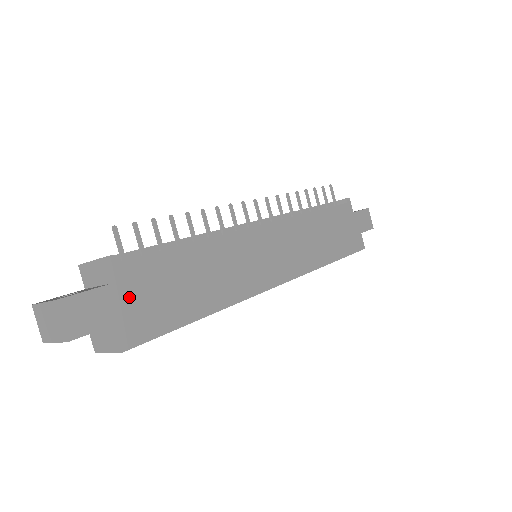
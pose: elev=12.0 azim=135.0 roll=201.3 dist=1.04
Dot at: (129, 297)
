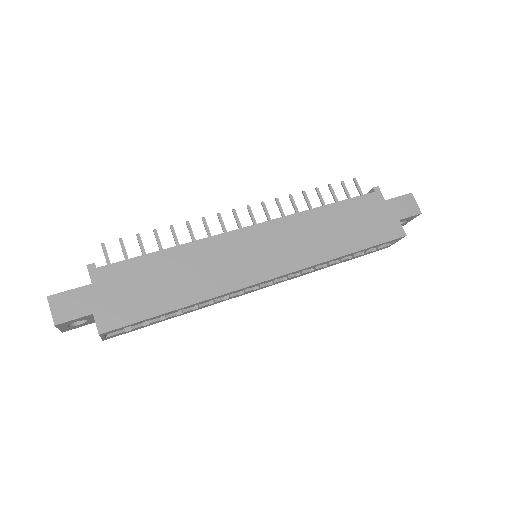
Dot at: (107, 293)
